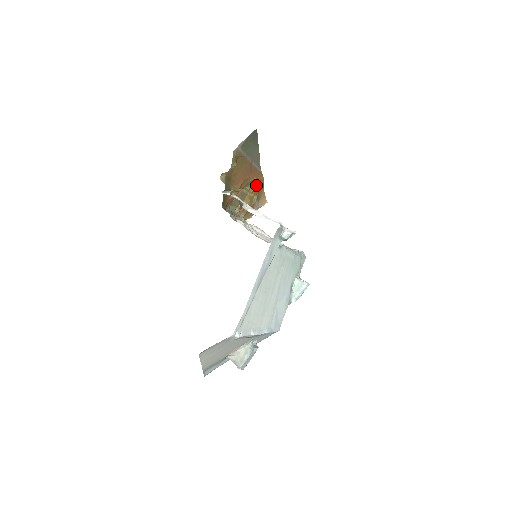
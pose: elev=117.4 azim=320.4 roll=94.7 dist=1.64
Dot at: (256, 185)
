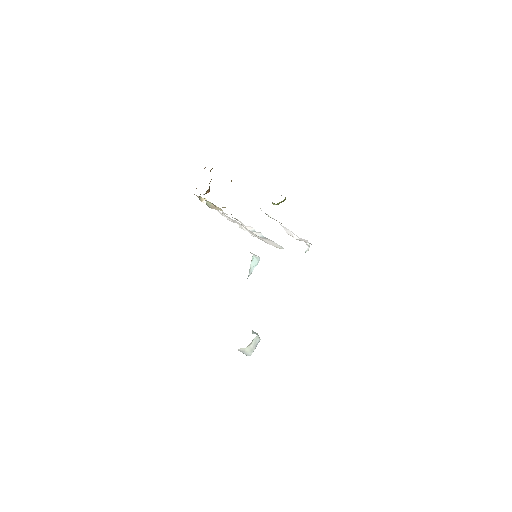
Dot at: occluded
